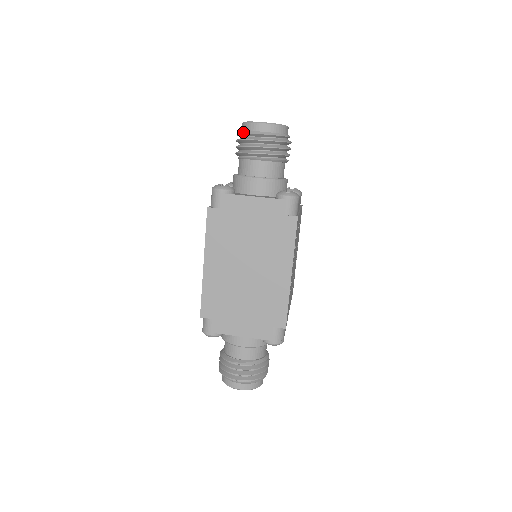
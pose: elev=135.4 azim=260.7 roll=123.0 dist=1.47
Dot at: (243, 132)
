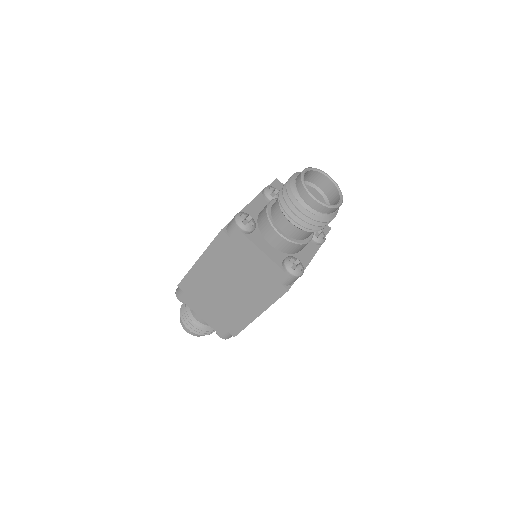
Dot at: (293, 189)
